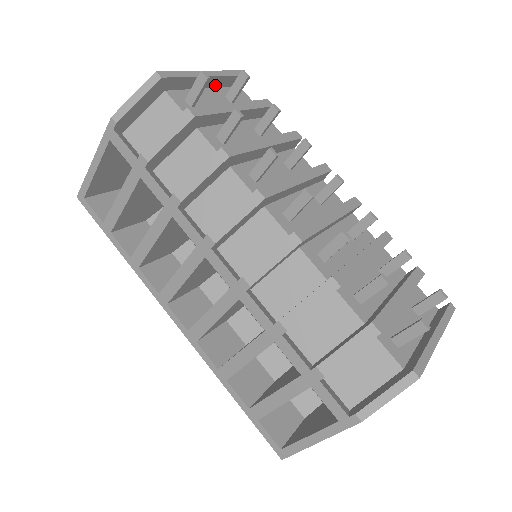
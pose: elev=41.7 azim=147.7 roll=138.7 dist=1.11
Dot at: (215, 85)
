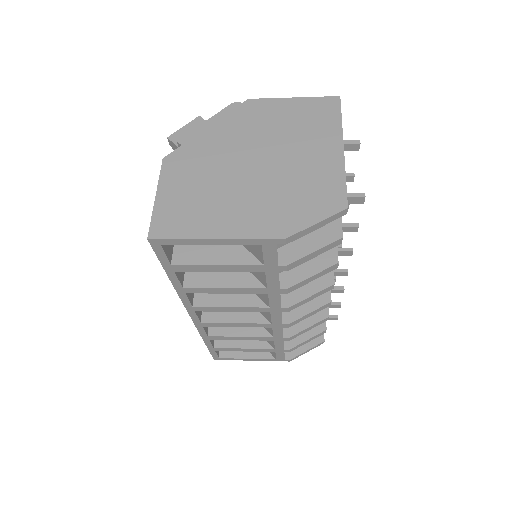
Dot at: occluded
